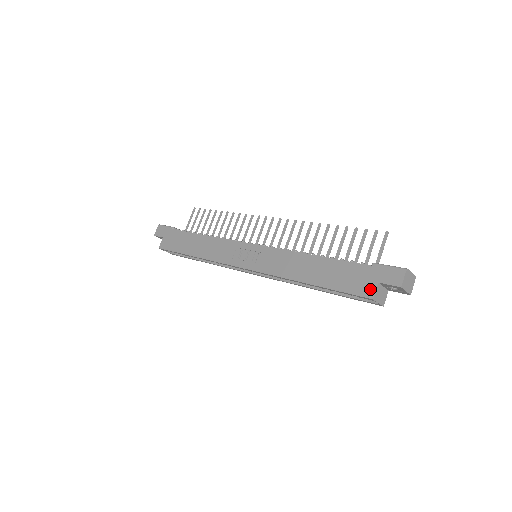
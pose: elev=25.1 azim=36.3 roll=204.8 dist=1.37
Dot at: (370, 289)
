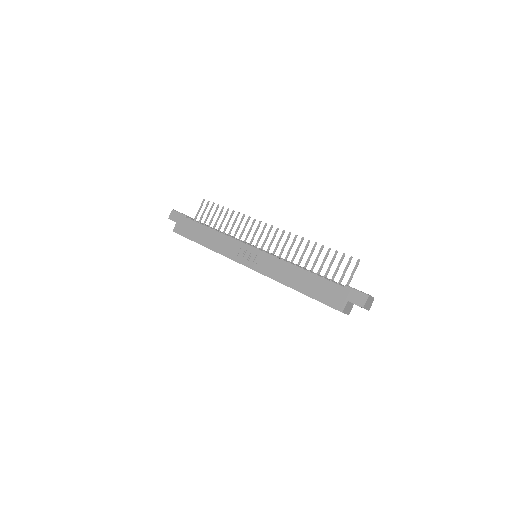
Dot at: (341, 305)
